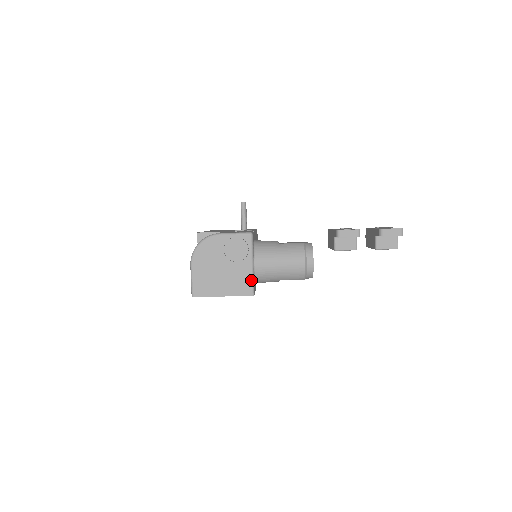
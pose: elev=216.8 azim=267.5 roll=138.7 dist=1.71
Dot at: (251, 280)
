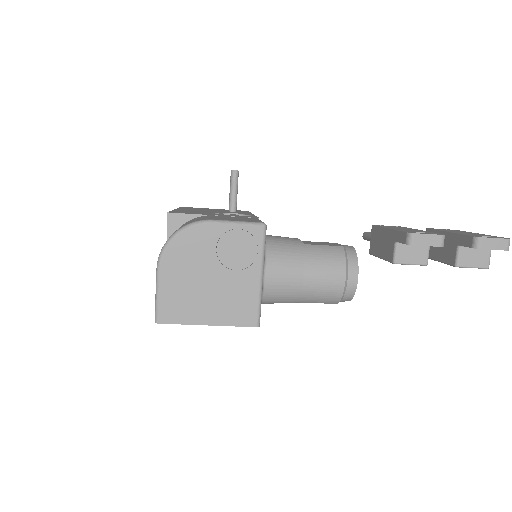
Dot at: (257, 302)
